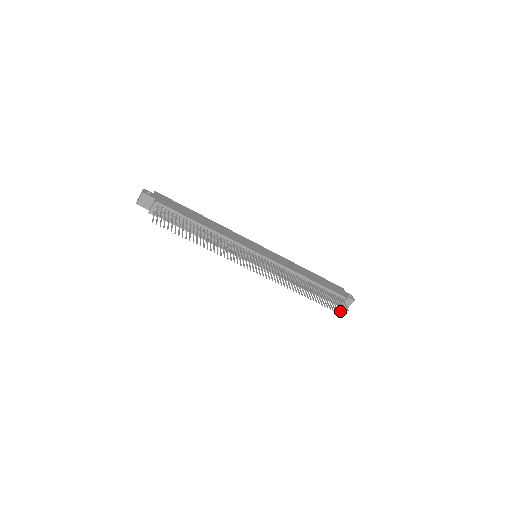
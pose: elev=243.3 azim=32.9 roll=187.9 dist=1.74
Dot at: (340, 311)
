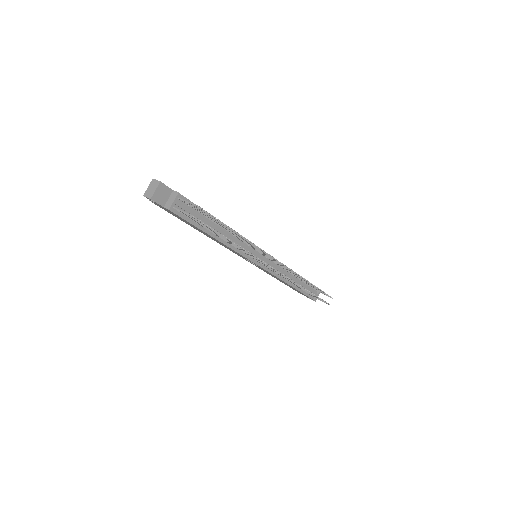
Dot at: occluded
